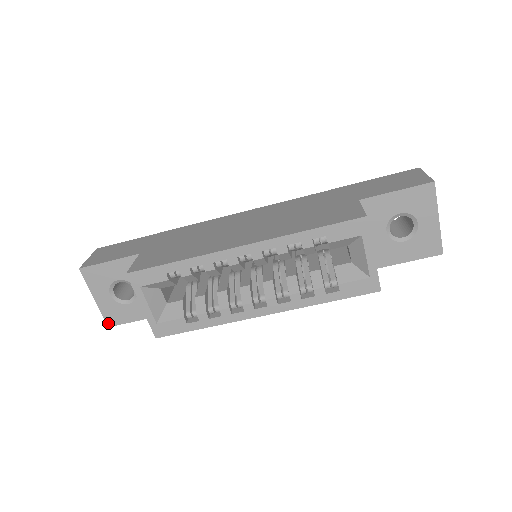
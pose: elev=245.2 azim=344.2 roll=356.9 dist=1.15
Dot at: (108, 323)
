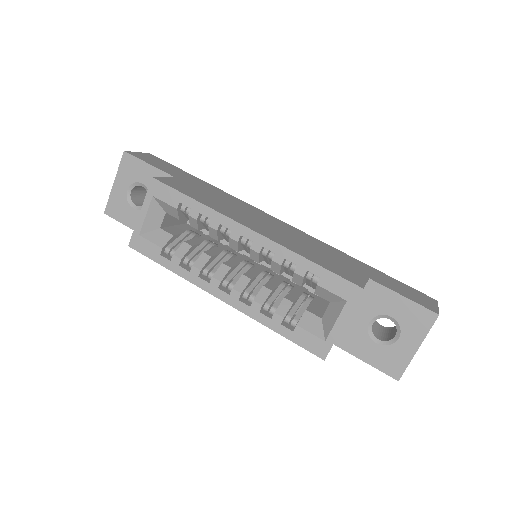
Dot at: (107, 210)
